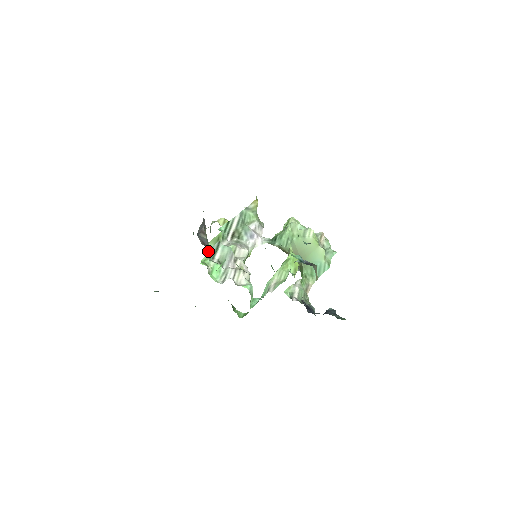
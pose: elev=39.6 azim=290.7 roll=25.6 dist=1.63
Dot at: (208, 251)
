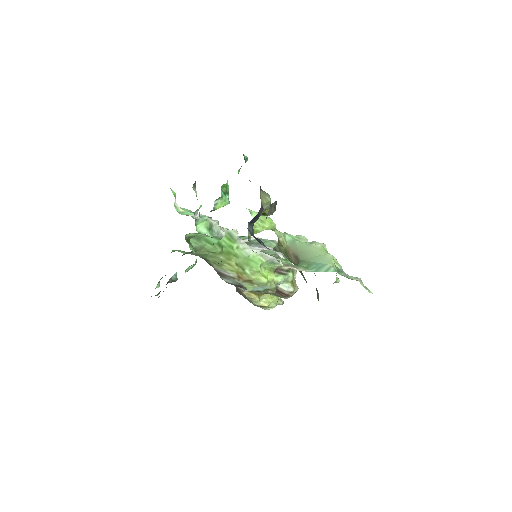
Dot at: (193, 212)
